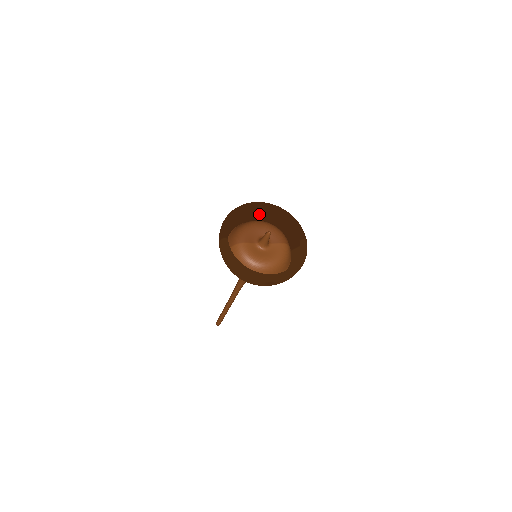
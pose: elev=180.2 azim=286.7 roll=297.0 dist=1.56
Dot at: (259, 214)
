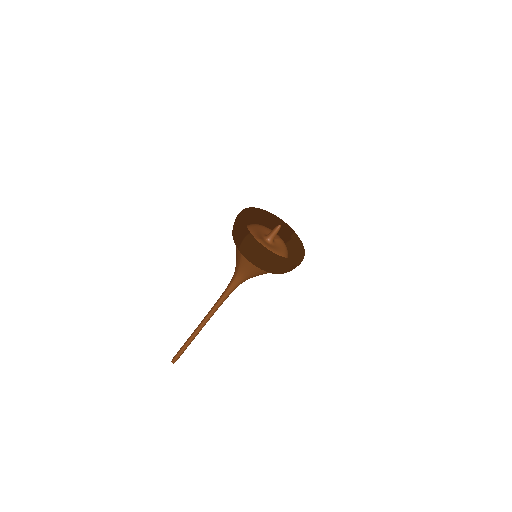
Dot at: (249, 220)
